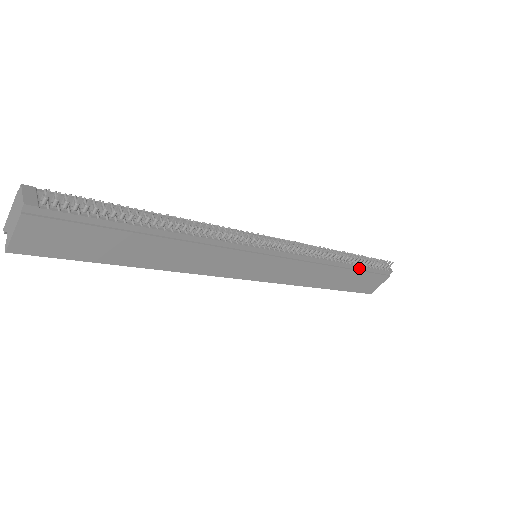
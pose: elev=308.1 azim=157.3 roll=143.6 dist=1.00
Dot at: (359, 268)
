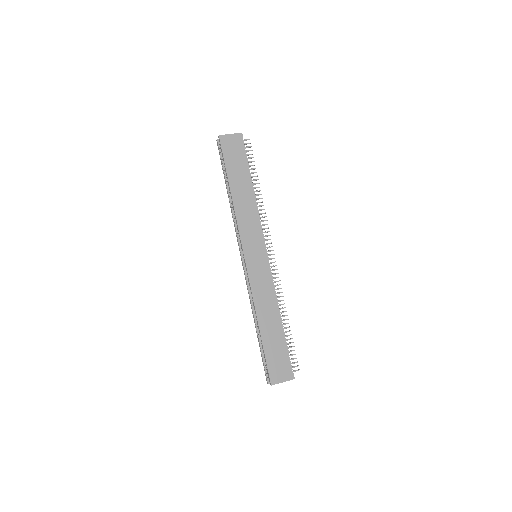
Dot at: (284, 339)
